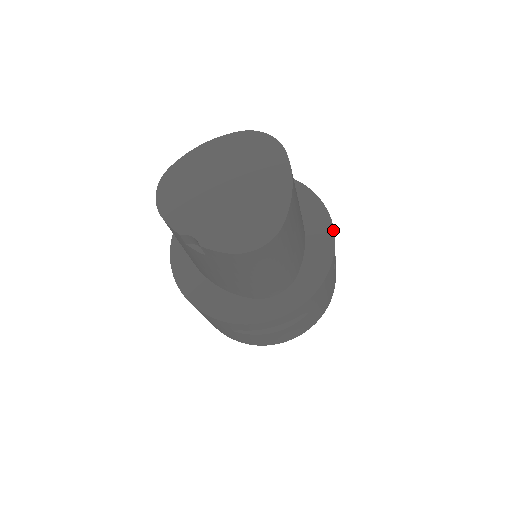
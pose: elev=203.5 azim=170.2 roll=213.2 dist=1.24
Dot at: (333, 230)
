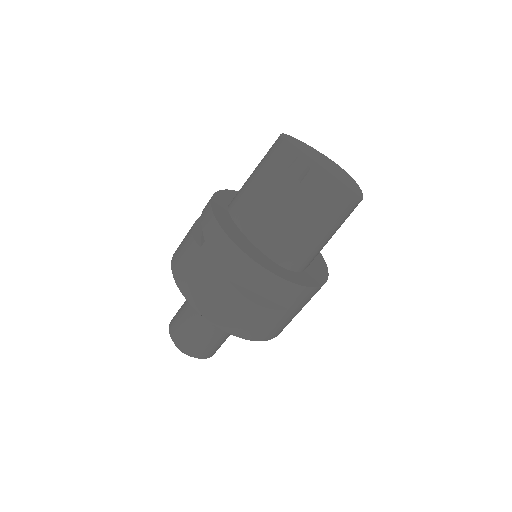
Dot at: (327, 269)
